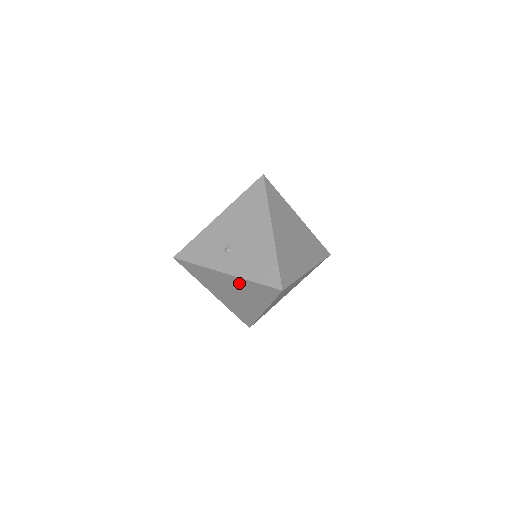
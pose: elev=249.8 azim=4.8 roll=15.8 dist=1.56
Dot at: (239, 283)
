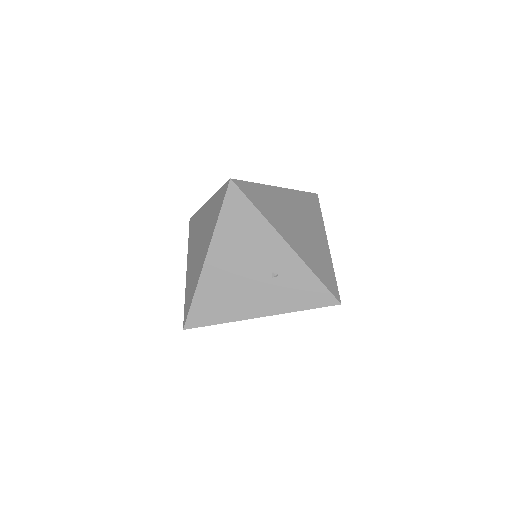
Dot at: (209, 210)
